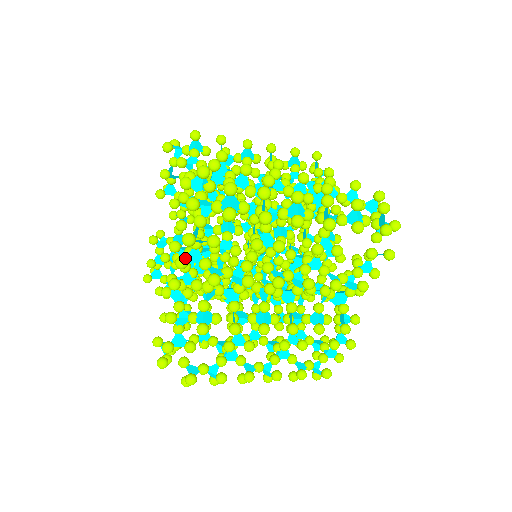
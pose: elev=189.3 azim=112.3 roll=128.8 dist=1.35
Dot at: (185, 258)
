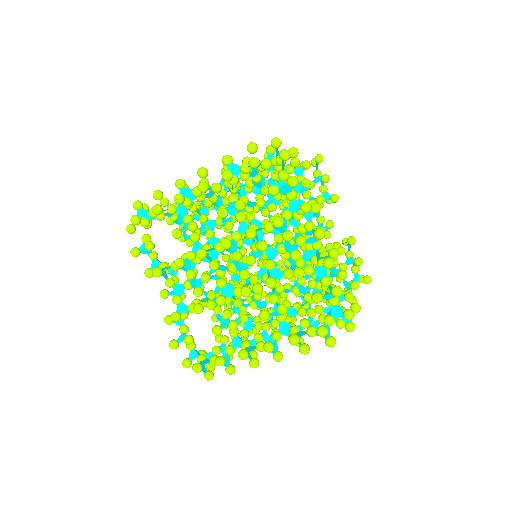
Dot at: (148, 268)
